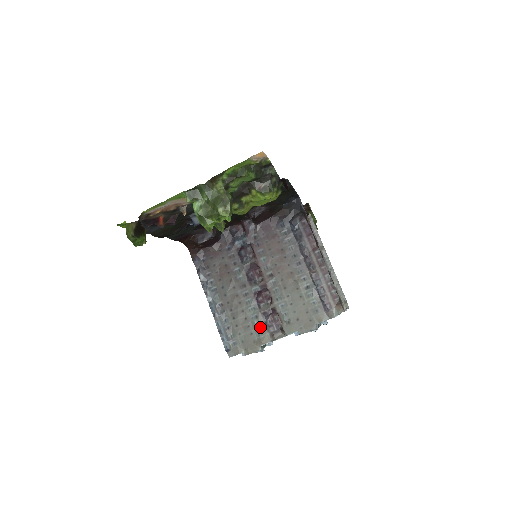
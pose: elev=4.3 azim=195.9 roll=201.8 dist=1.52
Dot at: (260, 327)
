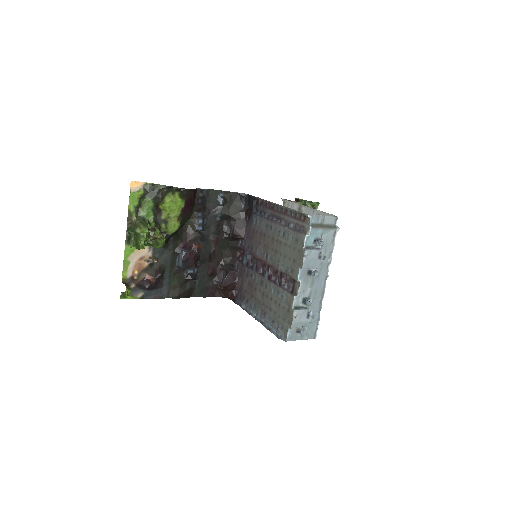
Dot at: (283, 296)
